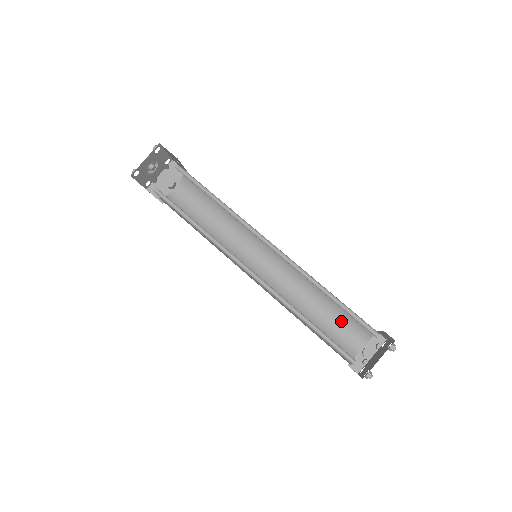
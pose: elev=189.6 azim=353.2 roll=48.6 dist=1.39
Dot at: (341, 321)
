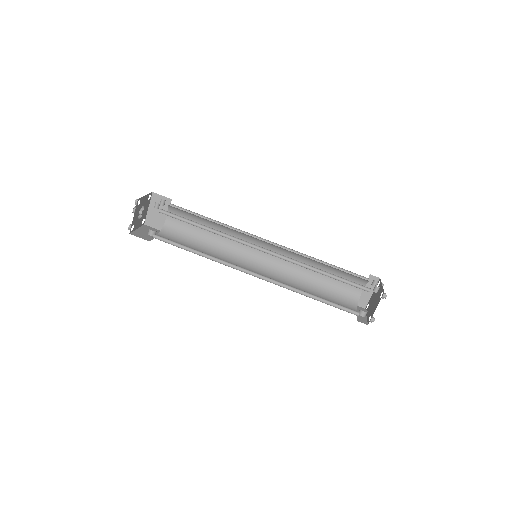
Dot at: (332, 298)
